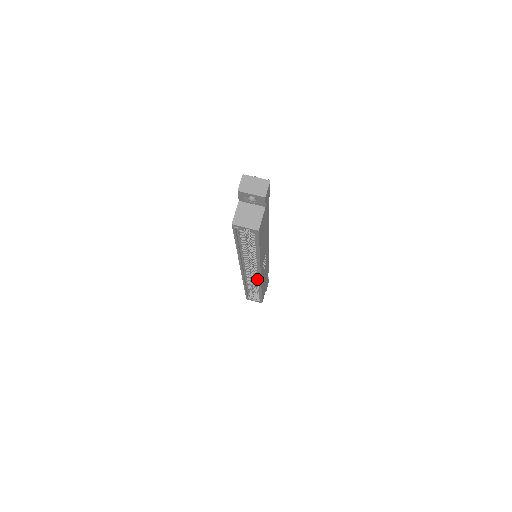
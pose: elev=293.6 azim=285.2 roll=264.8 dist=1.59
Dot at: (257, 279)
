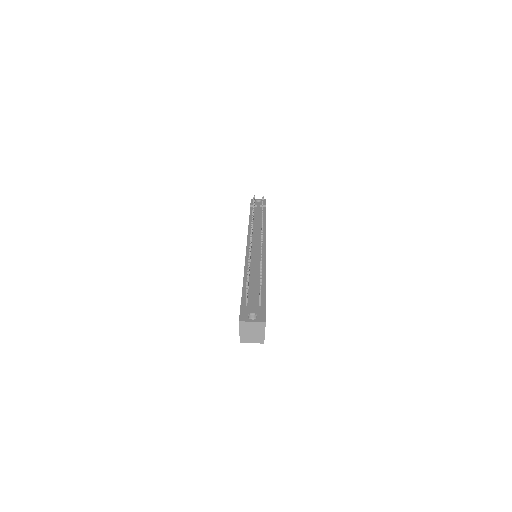
Dot at: occluded
